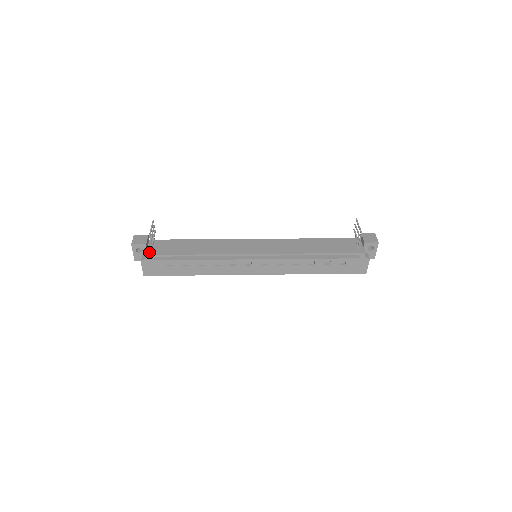
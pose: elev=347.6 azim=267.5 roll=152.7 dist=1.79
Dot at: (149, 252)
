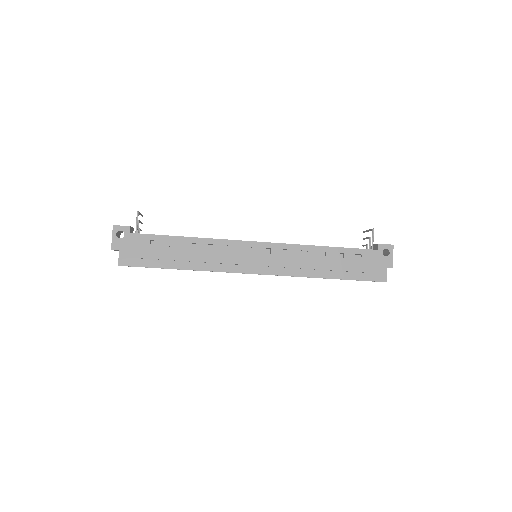
Dot at: (132, 233)
